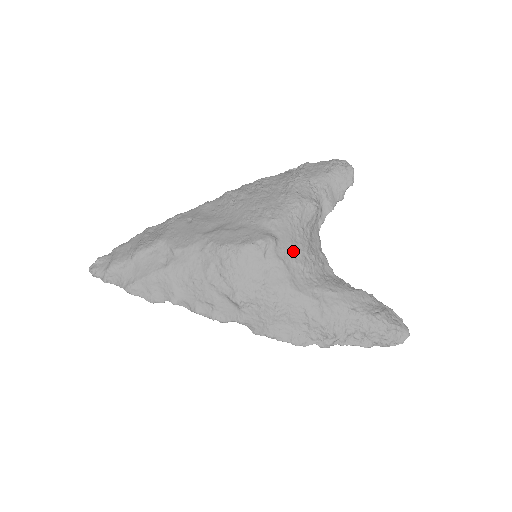
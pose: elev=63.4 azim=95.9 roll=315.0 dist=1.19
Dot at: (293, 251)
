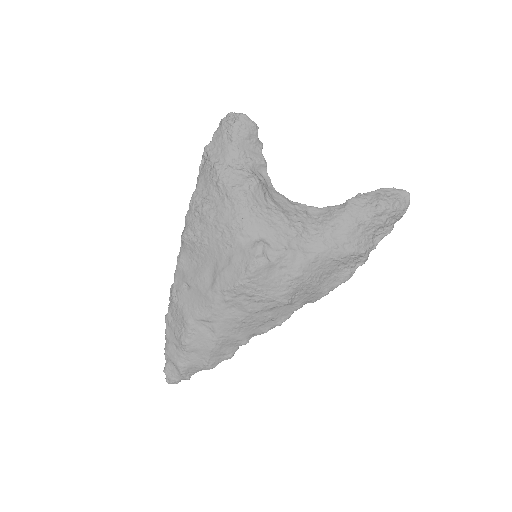
Dot at: (281, 233)
